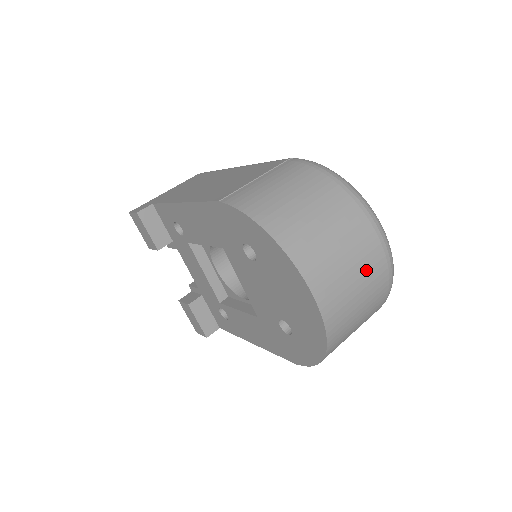
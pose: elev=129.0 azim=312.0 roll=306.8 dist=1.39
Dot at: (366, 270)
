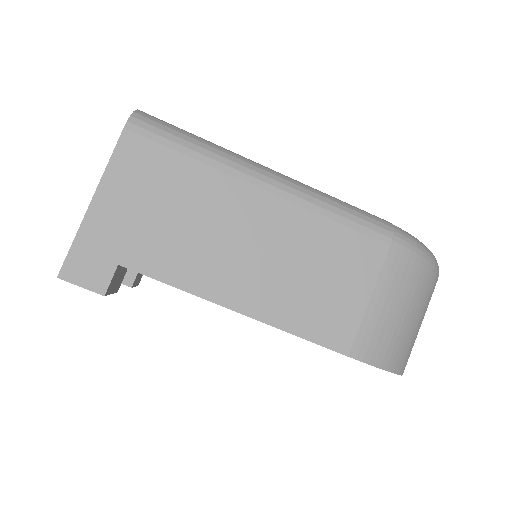
Dot at: occluded
